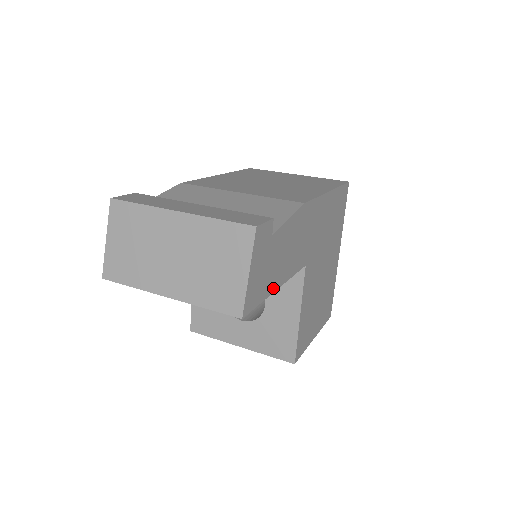
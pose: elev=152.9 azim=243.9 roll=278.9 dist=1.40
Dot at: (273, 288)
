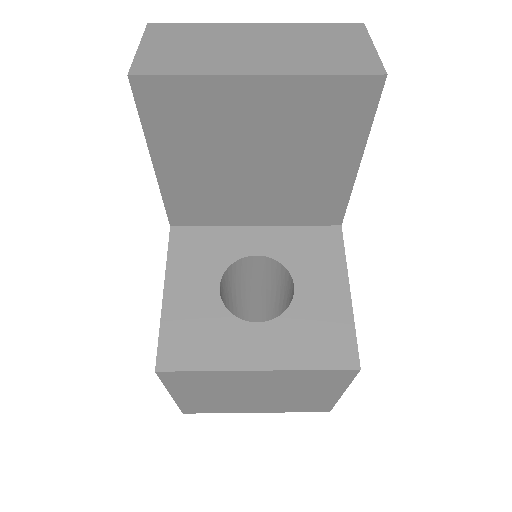
Dot at: (362, 146)
